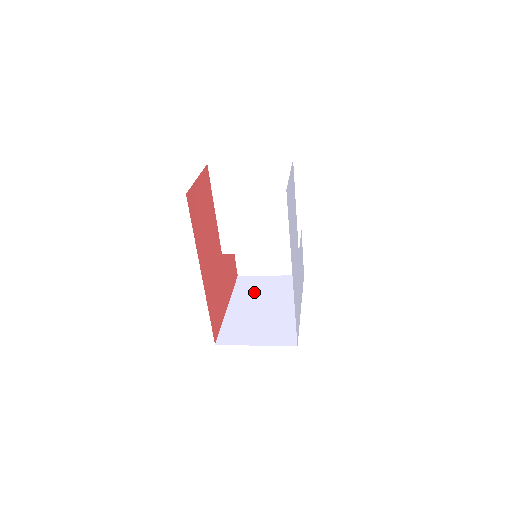
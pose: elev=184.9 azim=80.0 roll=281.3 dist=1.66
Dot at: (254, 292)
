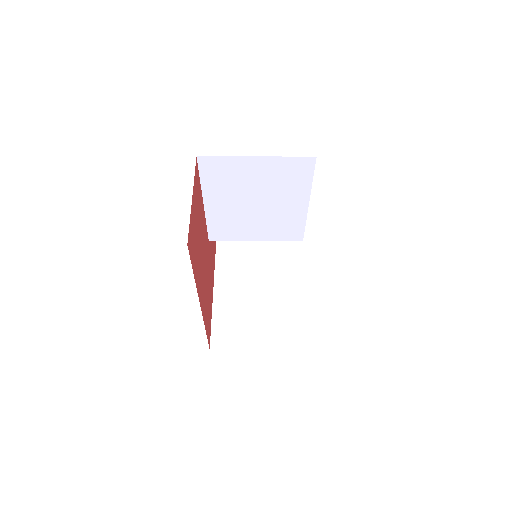
Dot at: (241, 264)
